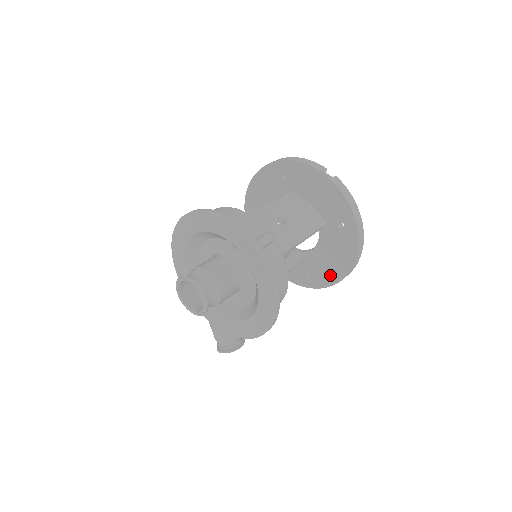
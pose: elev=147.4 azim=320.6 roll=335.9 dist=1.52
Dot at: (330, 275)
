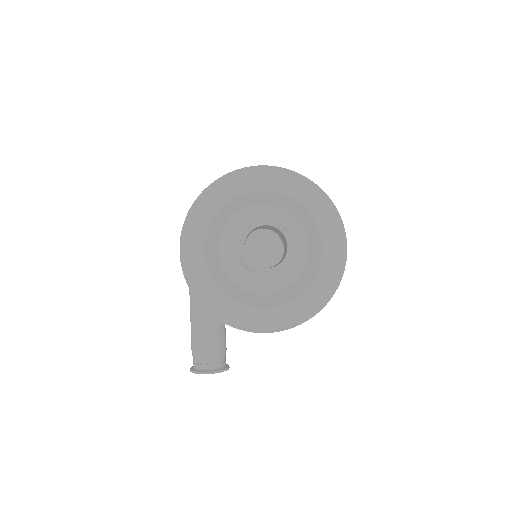
Dot at: occluded
